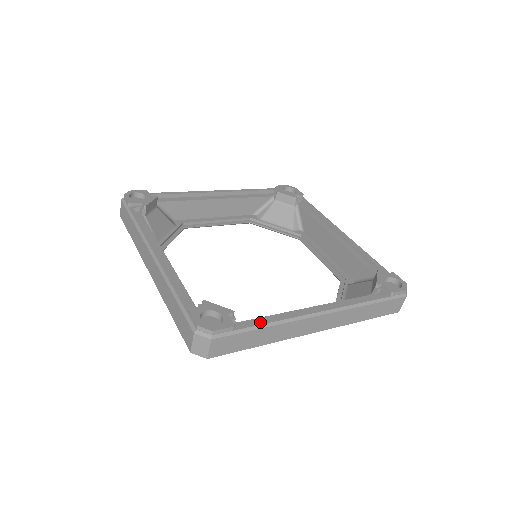
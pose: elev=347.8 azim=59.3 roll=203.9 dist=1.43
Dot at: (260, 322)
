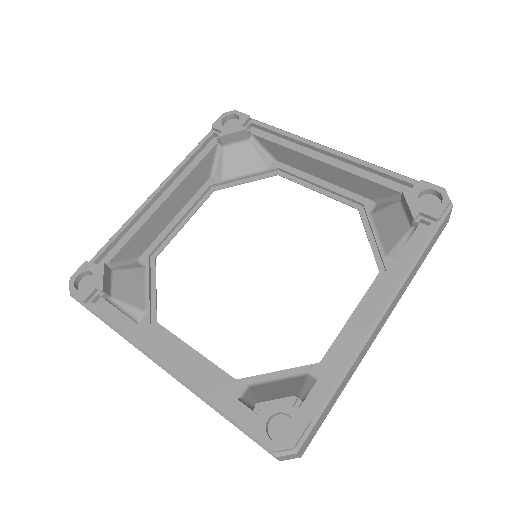
Dot at: (329, 387)
